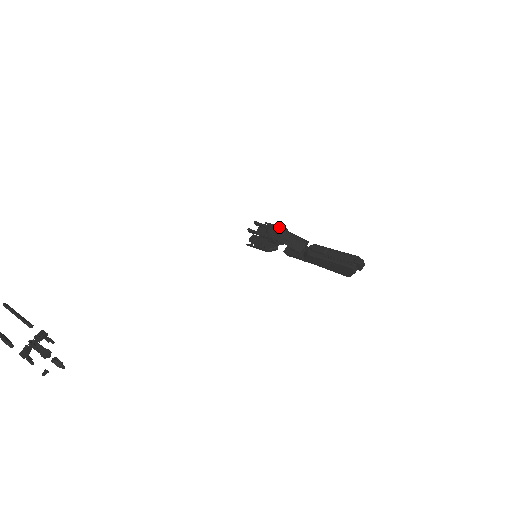
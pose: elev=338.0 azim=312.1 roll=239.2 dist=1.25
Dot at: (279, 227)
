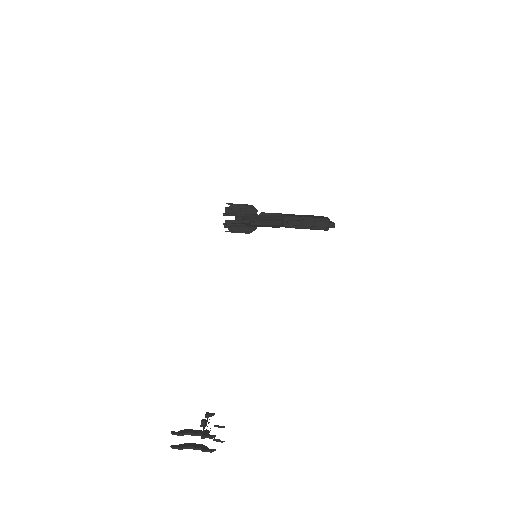
Dot at: (256, 220)
